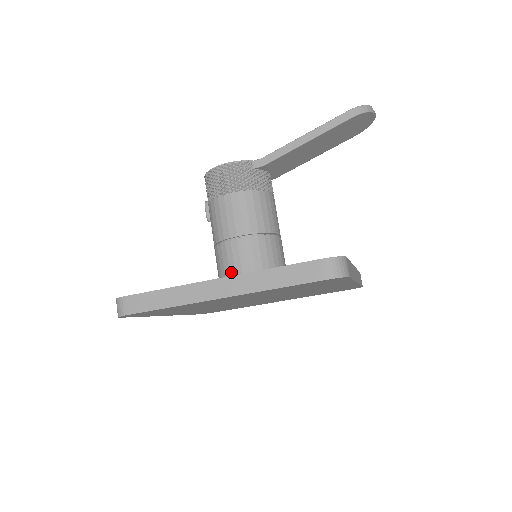
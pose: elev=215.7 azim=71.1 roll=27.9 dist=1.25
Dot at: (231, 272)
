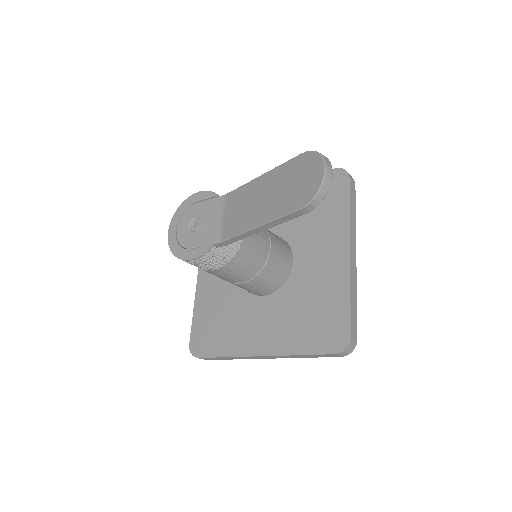
Dot at: (249, 291)
